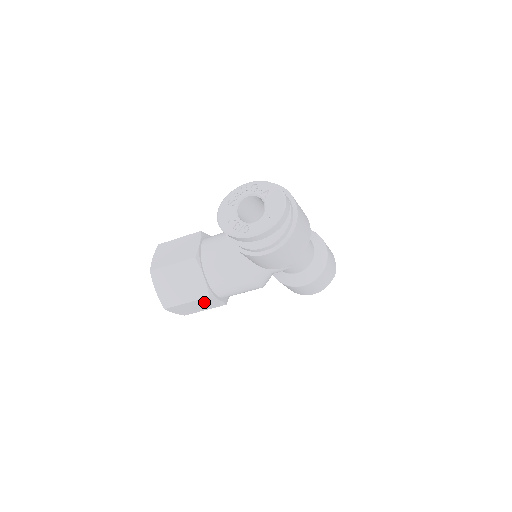
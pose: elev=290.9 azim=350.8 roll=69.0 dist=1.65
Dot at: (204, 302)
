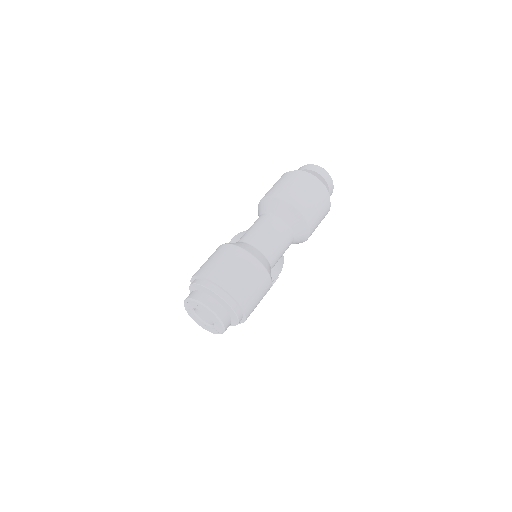
Dot at: occluded
